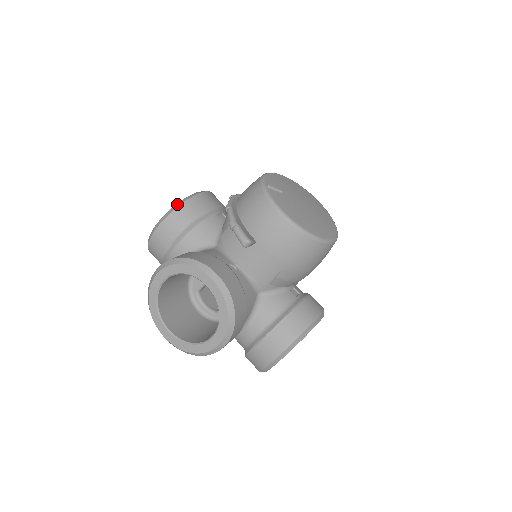
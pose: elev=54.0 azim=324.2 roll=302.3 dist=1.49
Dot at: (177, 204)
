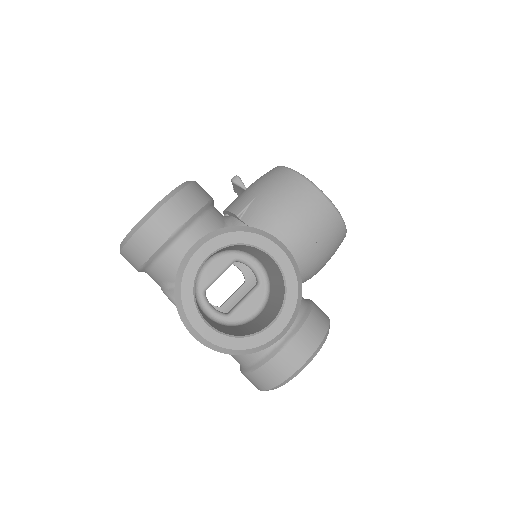
Dot at: occluded
